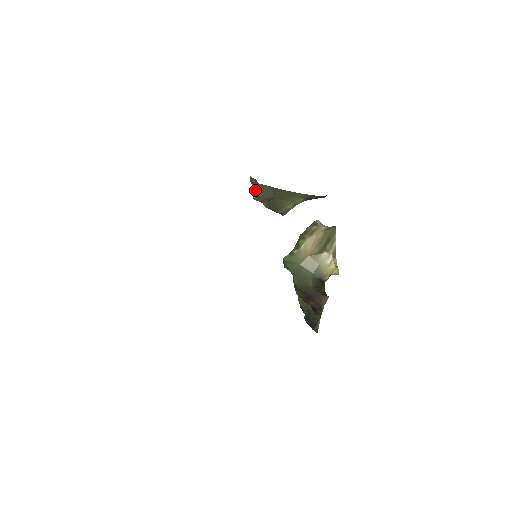
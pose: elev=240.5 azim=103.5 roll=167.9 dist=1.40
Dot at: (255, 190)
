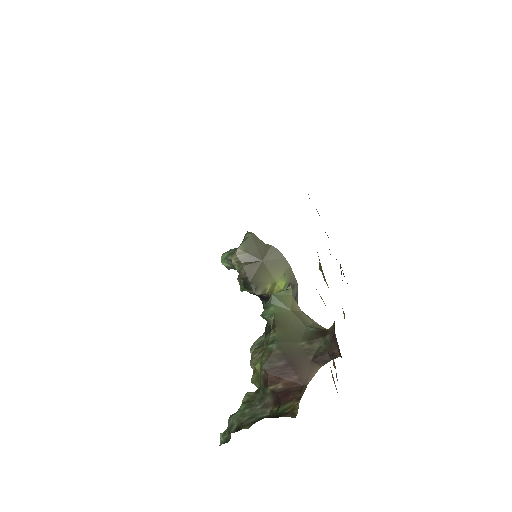
Dot at: (245, 241)
